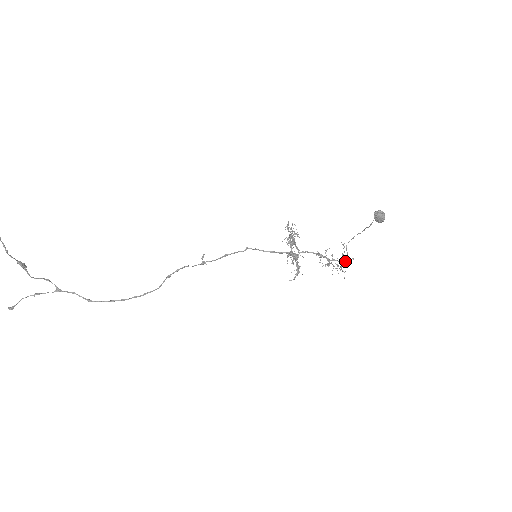
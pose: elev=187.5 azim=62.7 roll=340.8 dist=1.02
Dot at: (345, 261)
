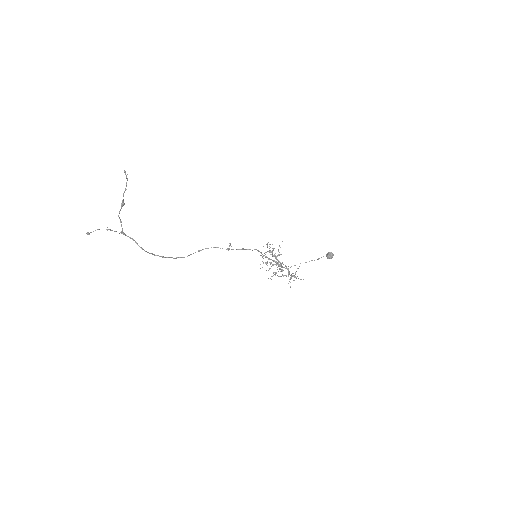
Dot at: occluded
